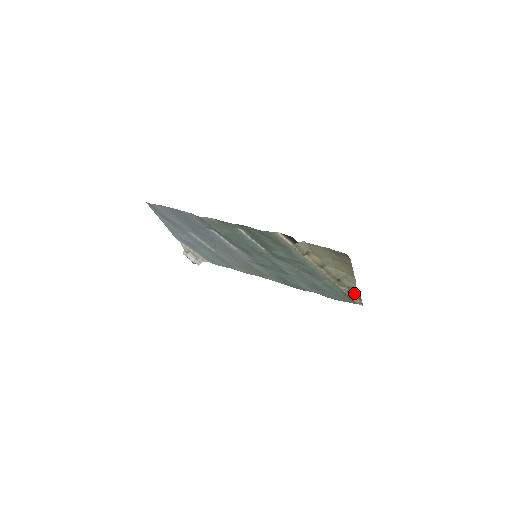
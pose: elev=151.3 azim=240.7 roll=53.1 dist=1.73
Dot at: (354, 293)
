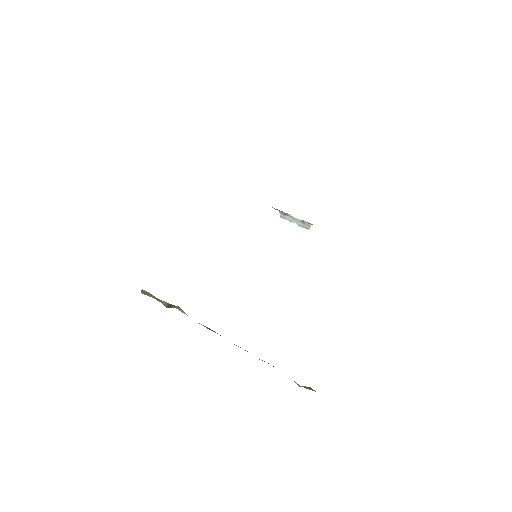
Dot at: (311, 388)
